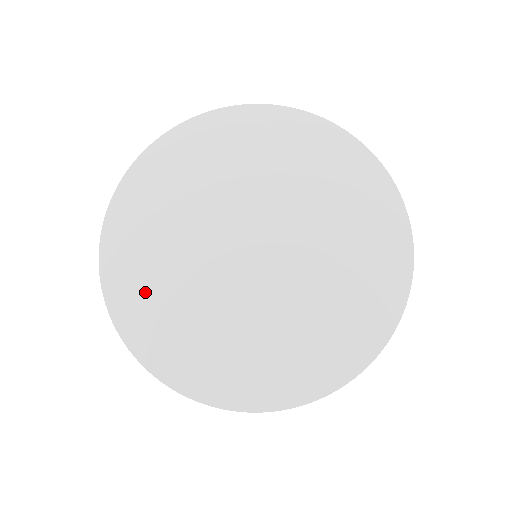
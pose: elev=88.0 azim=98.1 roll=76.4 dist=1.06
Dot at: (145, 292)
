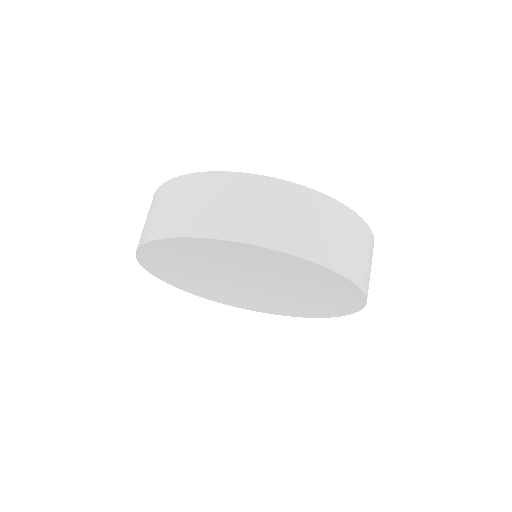
Dot at: (166, 264)
